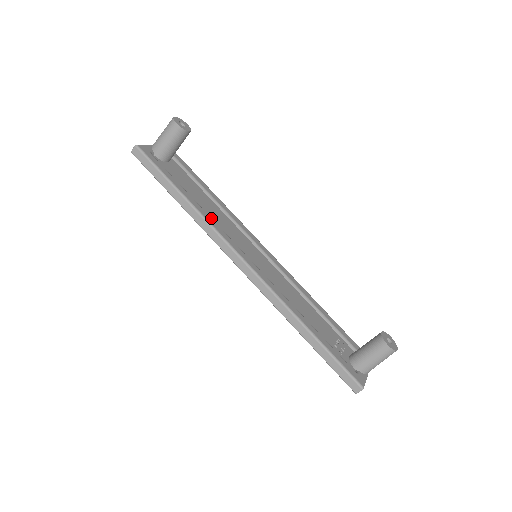
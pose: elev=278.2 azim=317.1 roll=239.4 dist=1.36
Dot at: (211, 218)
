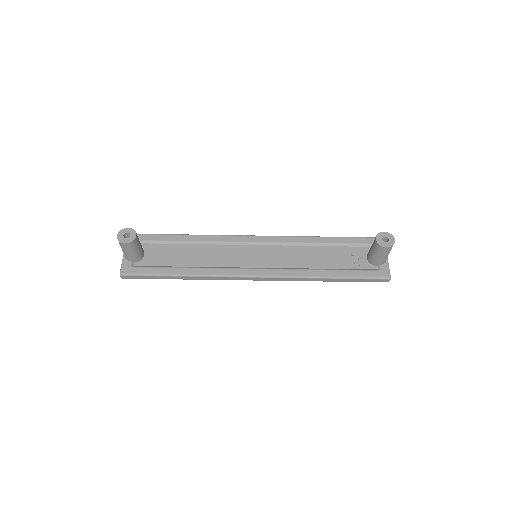
Dot at: (209, 269)
